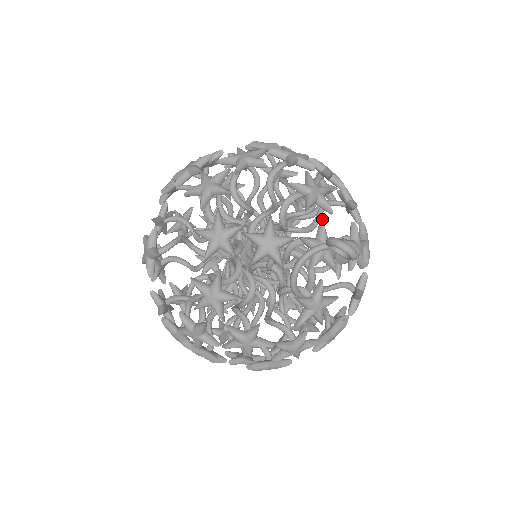
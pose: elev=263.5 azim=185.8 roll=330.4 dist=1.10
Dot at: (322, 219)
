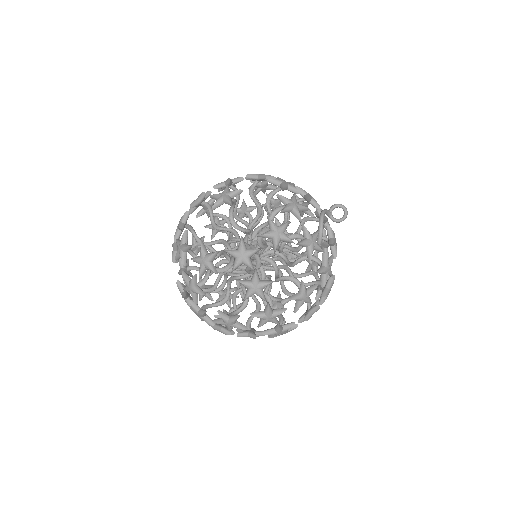
Dot at: (316, 211)
